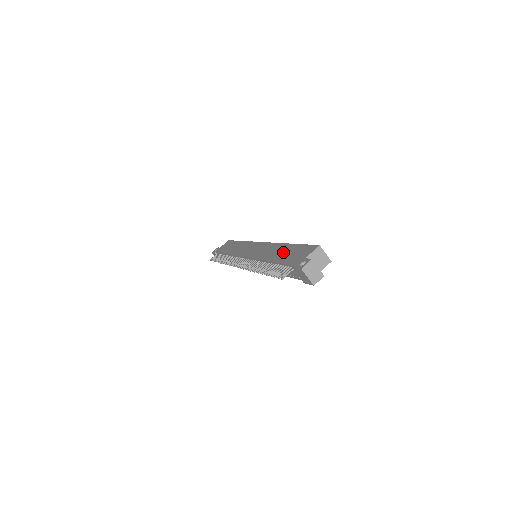
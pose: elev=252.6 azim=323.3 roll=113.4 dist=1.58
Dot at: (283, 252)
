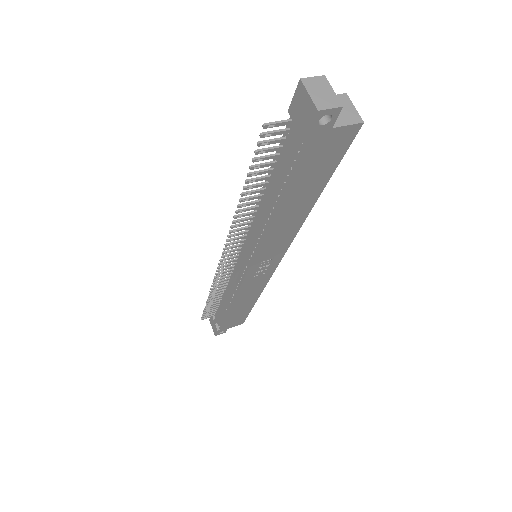
Dot at: occluded
